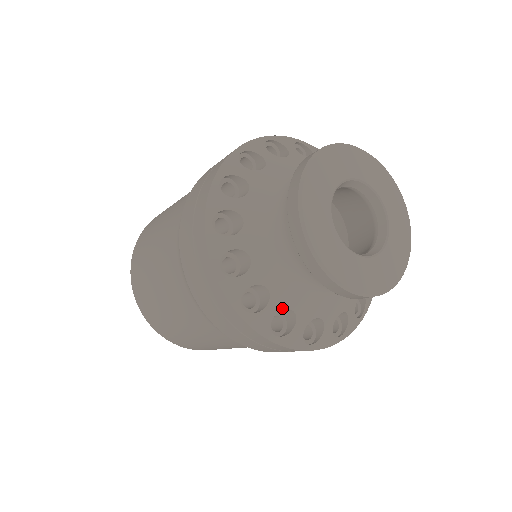
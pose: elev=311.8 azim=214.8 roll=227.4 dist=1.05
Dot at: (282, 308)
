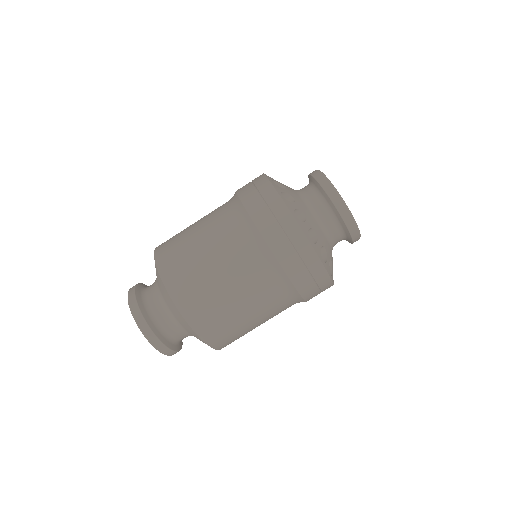
Dot at: (322, 245)
